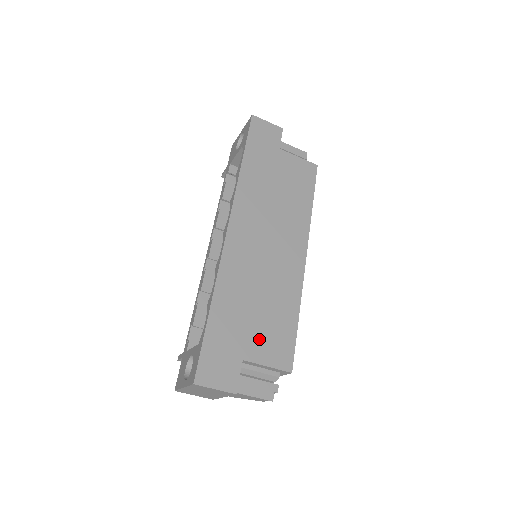
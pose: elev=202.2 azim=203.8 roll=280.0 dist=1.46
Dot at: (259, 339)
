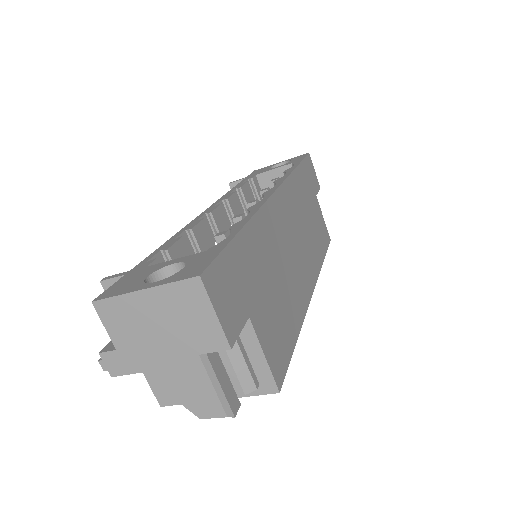
Dot at: (267, 315)
